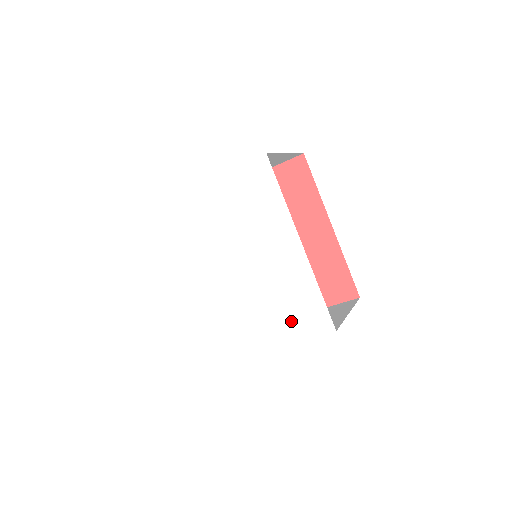
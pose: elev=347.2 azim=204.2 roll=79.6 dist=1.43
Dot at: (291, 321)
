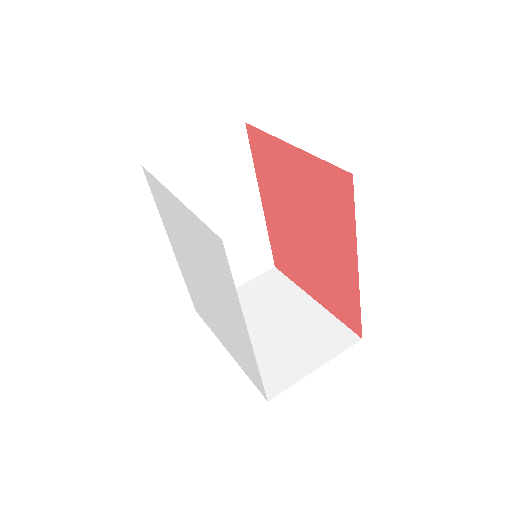
Dot at: (241, 359)
